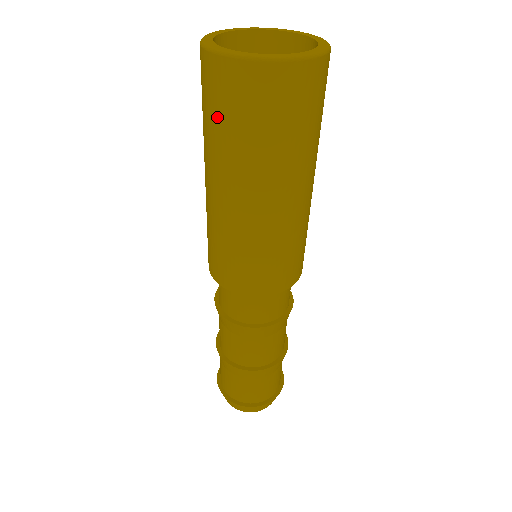
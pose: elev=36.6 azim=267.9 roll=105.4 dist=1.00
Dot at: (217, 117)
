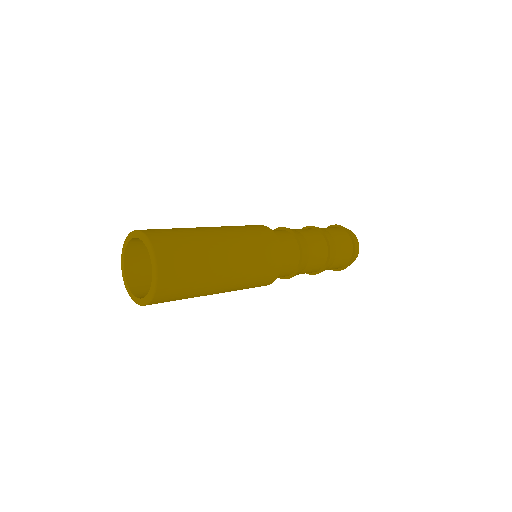
Dot at: occluded
